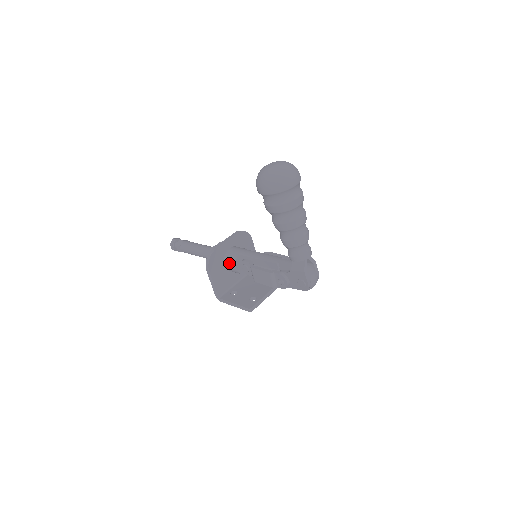
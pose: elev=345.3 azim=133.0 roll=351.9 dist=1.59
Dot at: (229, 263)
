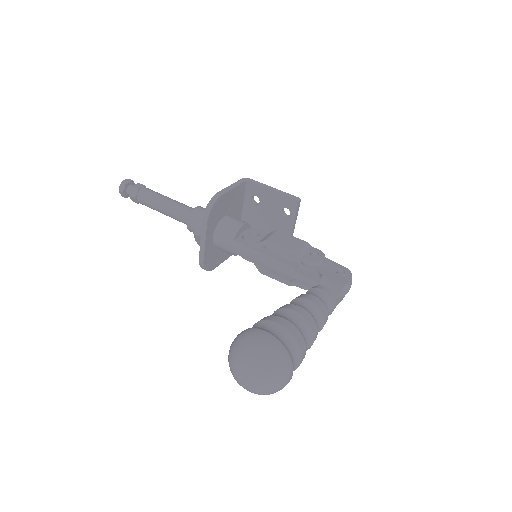
Dot at: occluded
